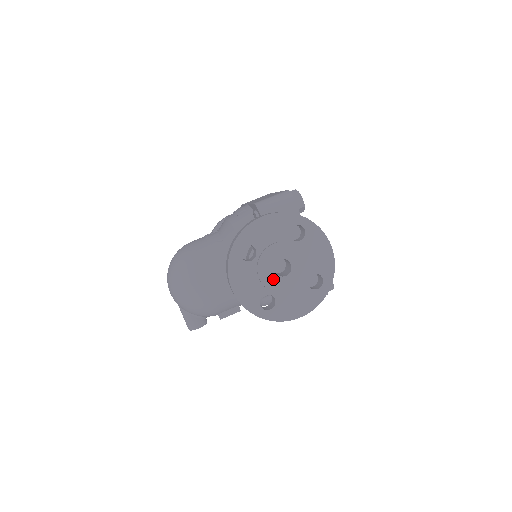
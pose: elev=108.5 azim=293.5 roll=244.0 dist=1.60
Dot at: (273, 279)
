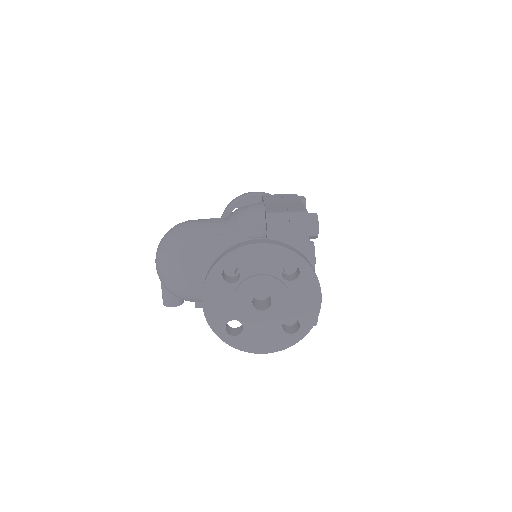
Dot at: (248, 309)
